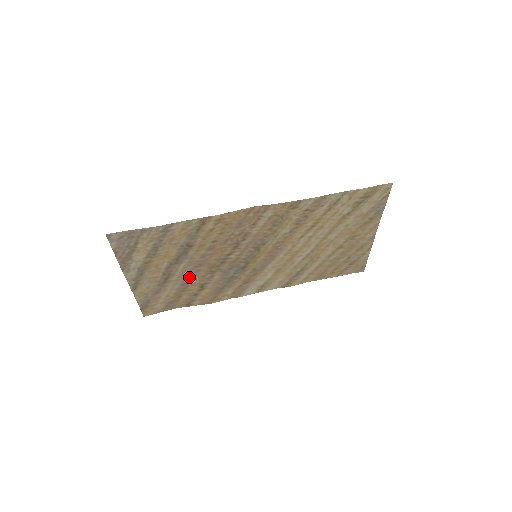
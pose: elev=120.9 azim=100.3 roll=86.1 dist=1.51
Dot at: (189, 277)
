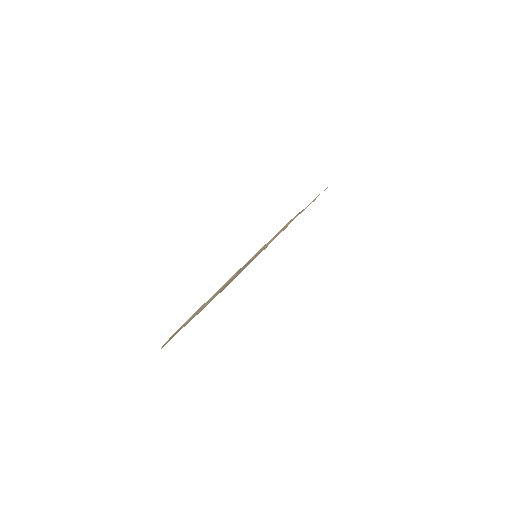
Dot at: occluded
